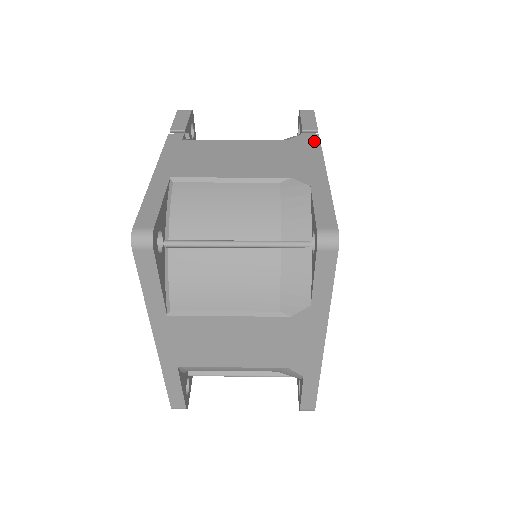
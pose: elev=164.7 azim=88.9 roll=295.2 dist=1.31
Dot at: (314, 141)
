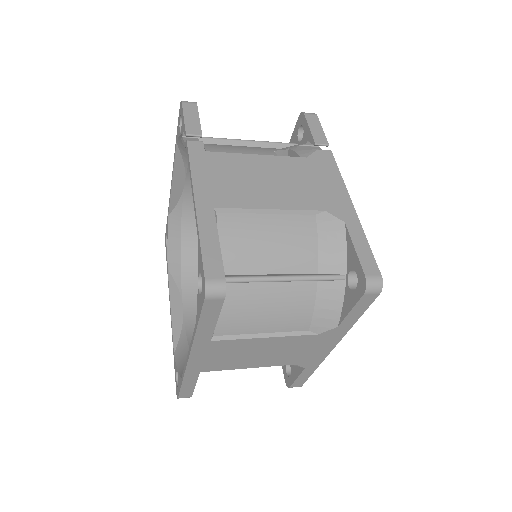
Dot at: (330, 161)
